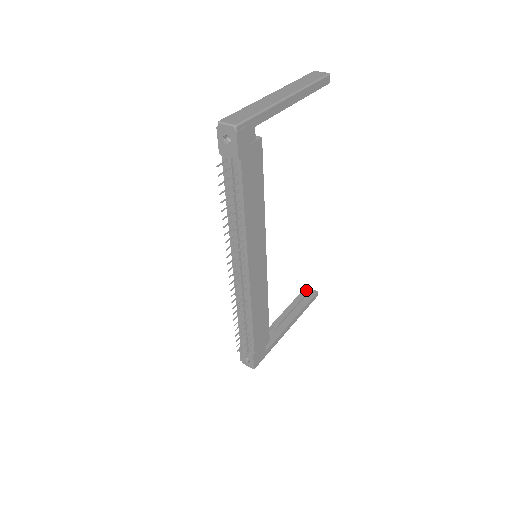
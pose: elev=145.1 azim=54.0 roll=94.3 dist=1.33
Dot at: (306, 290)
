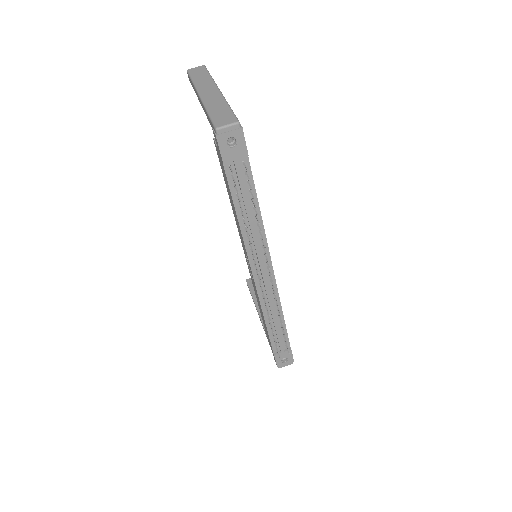
Dot at: (249, 282)
